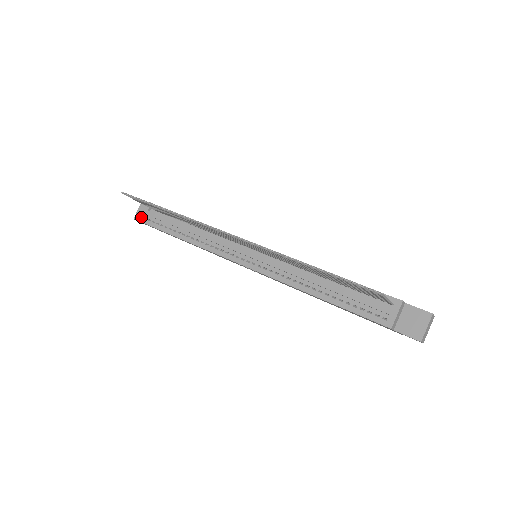
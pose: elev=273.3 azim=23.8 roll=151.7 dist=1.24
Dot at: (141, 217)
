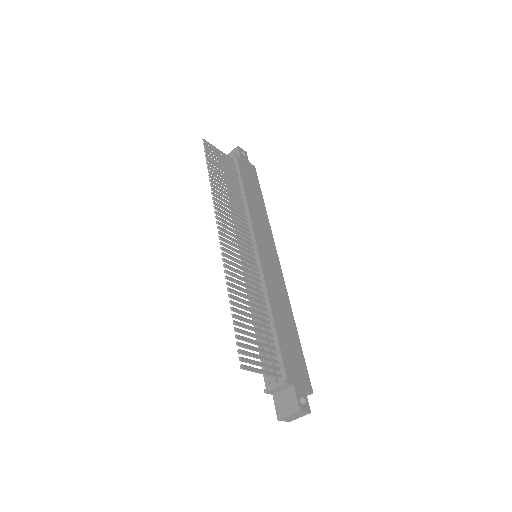
Dot at: occluded
